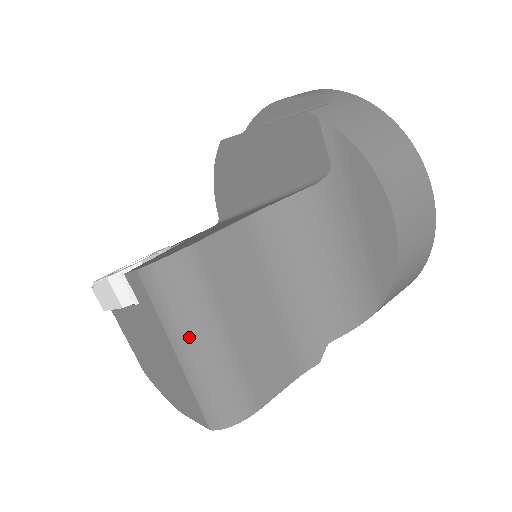
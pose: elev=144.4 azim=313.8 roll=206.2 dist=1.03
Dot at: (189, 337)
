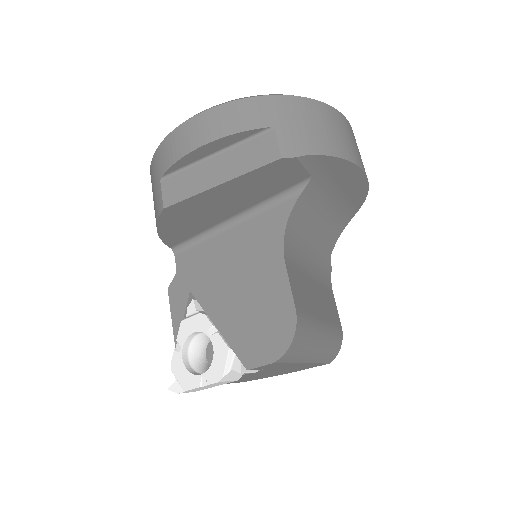
Dot at: (314, 350)
